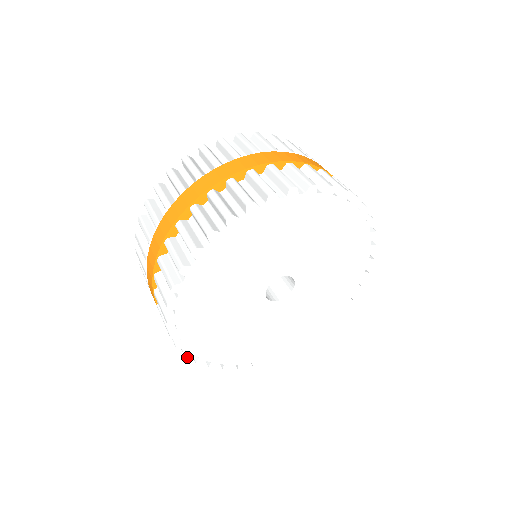
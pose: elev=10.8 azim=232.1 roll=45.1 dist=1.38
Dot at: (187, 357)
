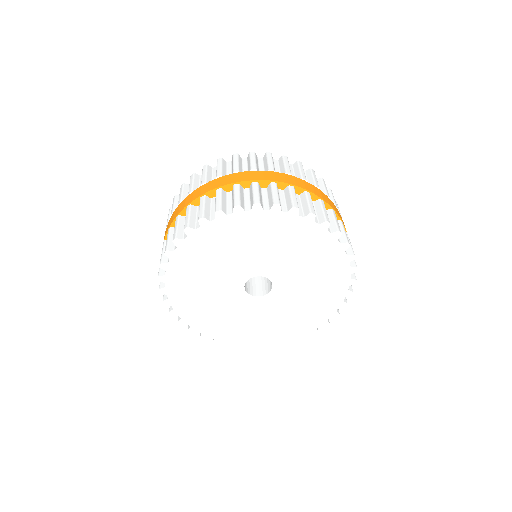
Dot at: (159, 279)
